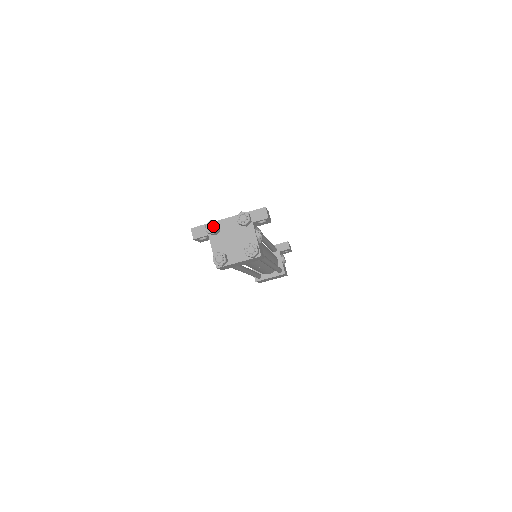
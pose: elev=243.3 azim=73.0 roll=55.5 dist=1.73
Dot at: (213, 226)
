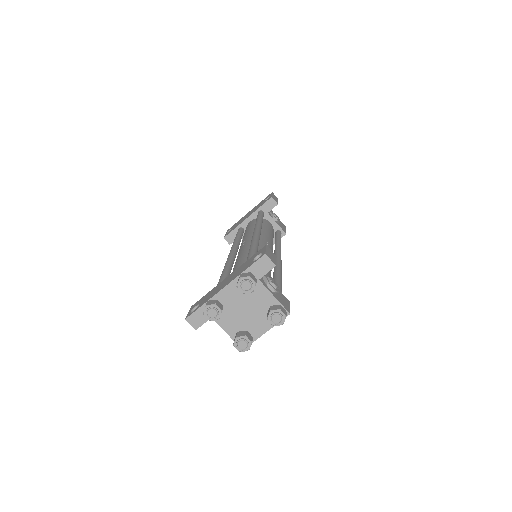
Dot at: (214, 311)
